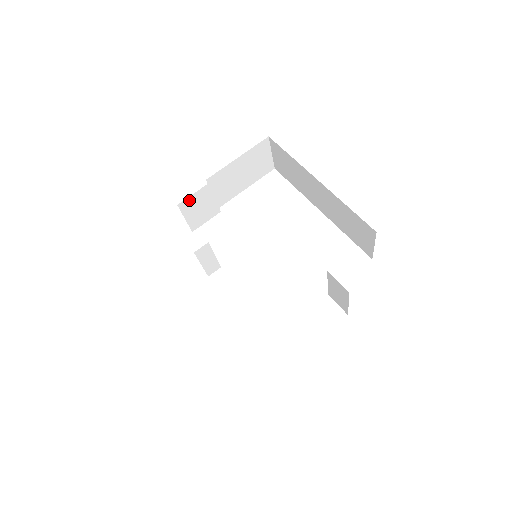
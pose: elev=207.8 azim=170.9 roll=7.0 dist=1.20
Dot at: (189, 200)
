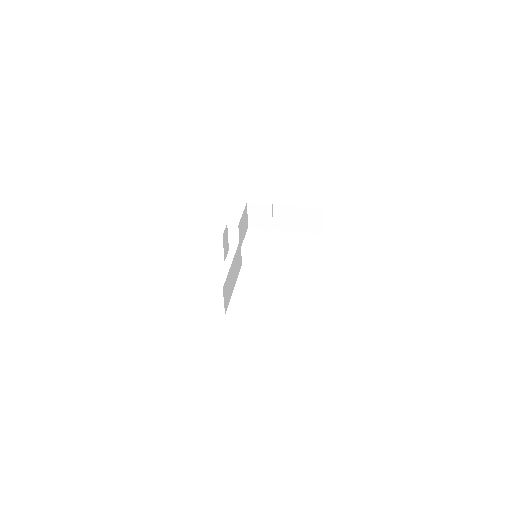
Dot at: (256, 205)
